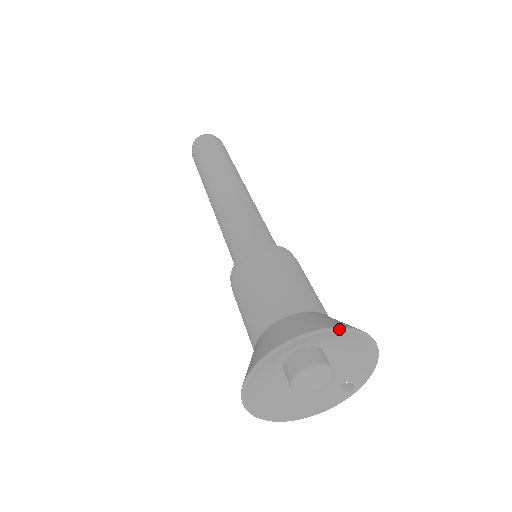
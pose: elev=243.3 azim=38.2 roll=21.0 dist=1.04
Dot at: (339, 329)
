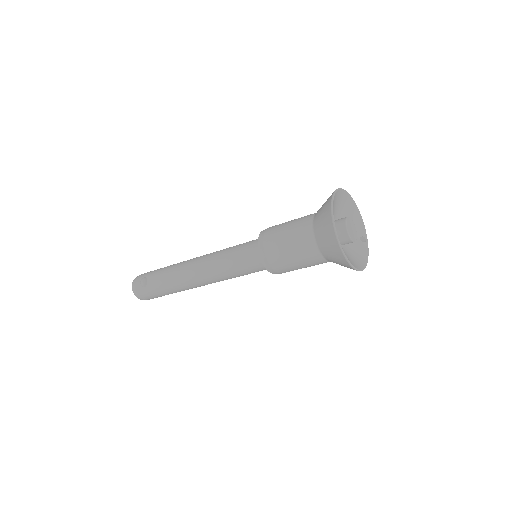
Dot at: (340, 188)
